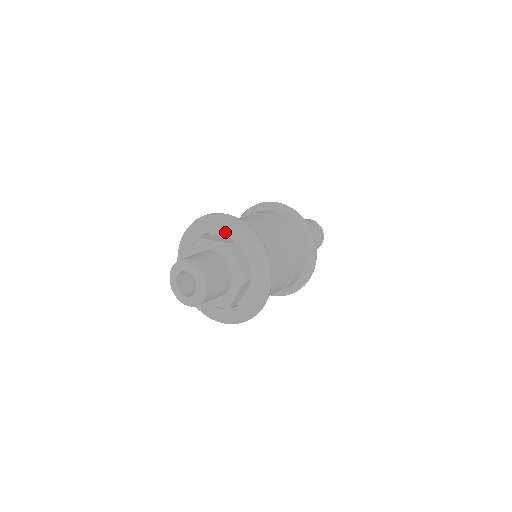
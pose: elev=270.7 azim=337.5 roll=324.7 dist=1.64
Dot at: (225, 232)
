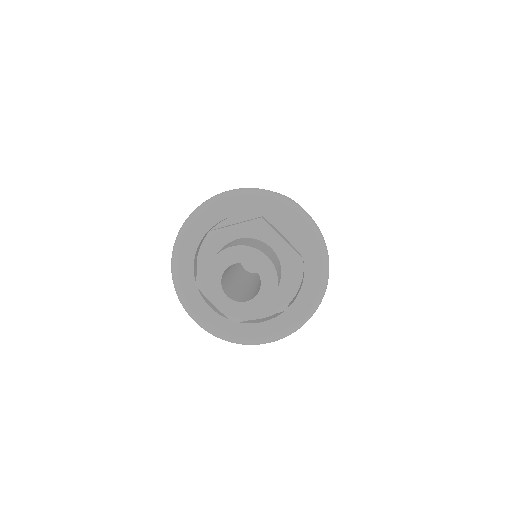
Dot at: (243, 210)
